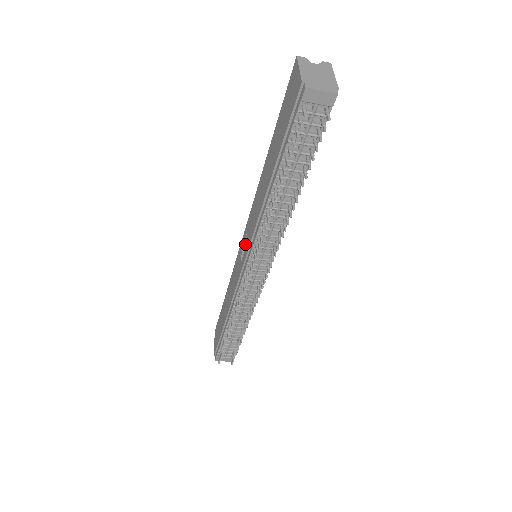
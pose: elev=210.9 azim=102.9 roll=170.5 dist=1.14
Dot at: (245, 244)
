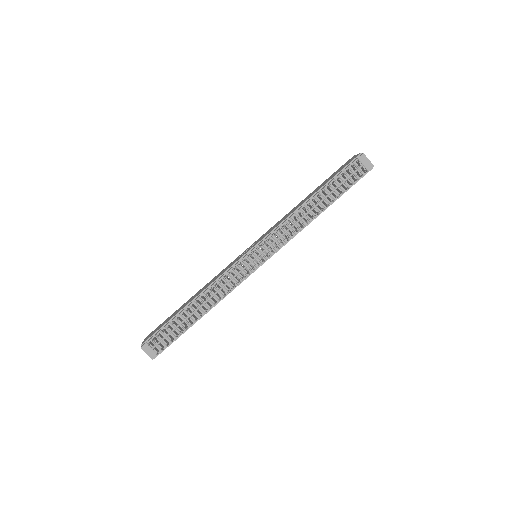
Dot at: (255, 243)
